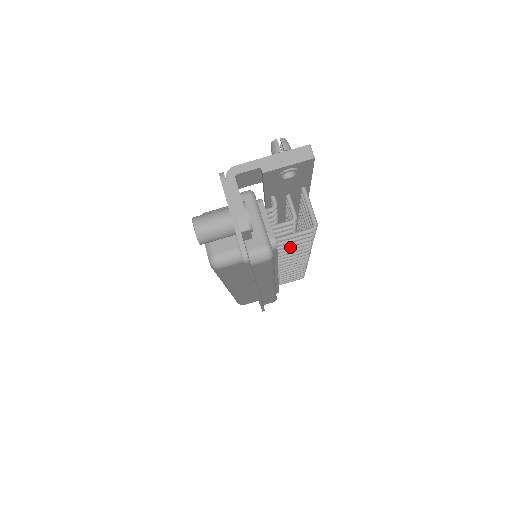
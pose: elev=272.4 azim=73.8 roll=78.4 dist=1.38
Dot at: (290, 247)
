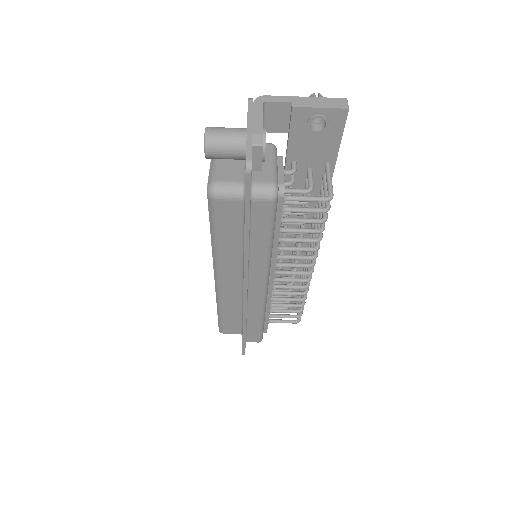
Dot at: (296, 228)
